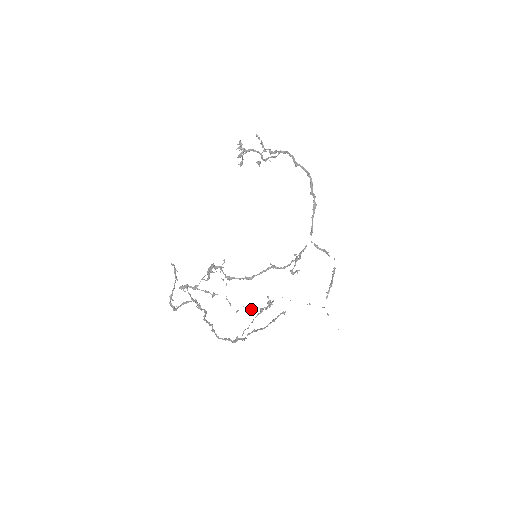
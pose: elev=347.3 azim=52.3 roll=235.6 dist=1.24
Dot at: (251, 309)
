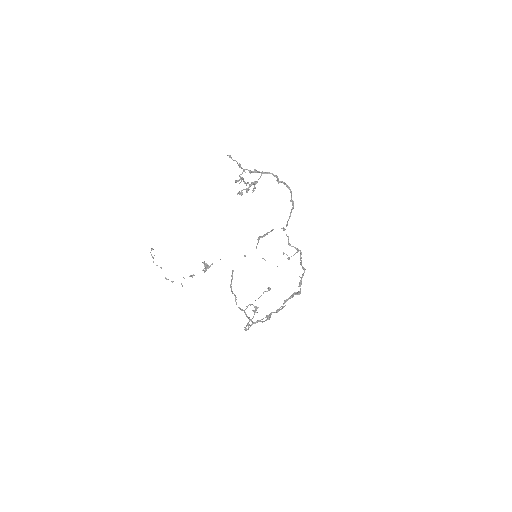
Dot at: occluded
